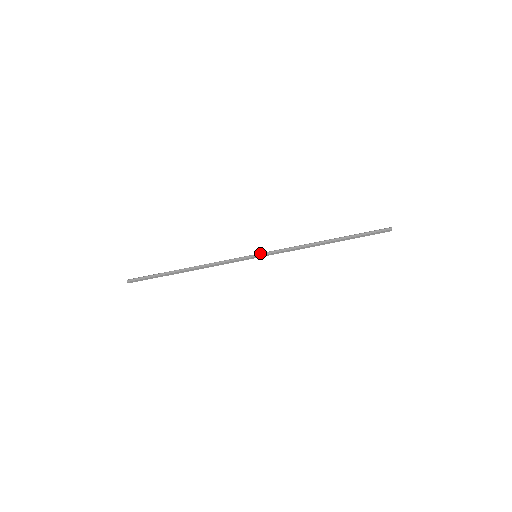
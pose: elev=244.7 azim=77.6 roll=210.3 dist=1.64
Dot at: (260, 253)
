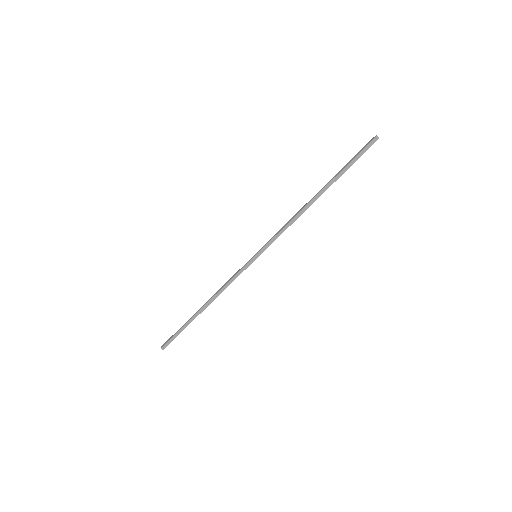
Dot at: occluded
